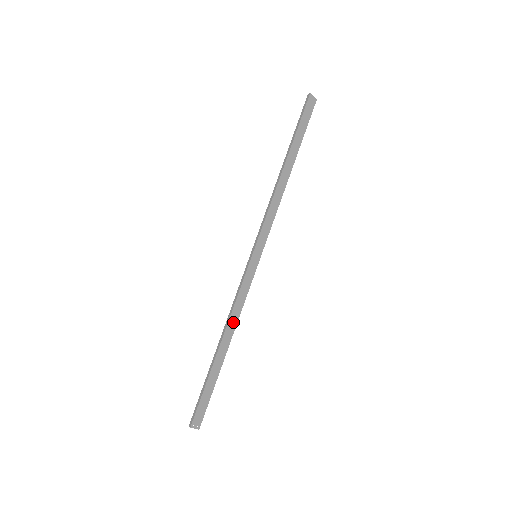
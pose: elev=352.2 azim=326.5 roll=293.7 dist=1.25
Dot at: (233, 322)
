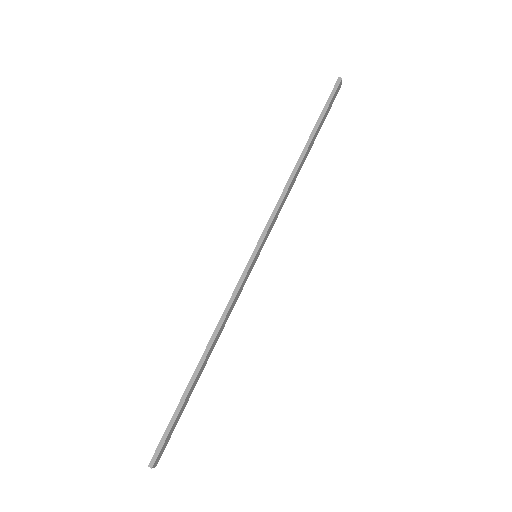
Dot at: (219, 334)
